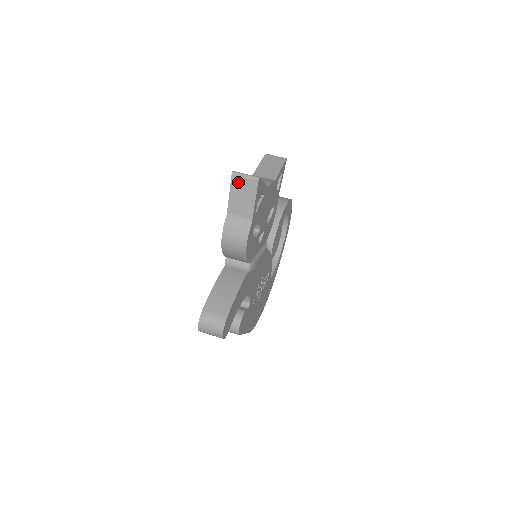
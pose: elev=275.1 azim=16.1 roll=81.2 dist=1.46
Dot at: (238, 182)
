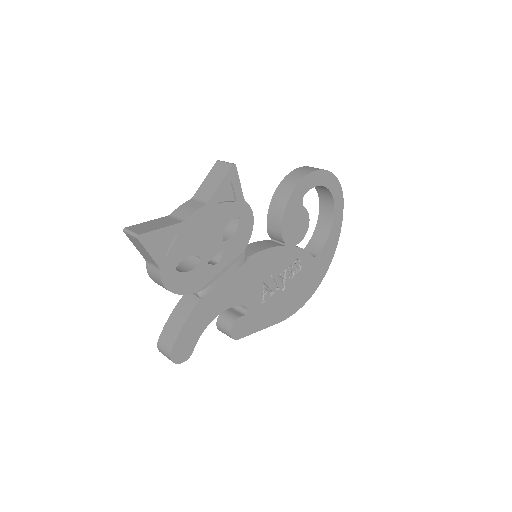
Dot at: (131, 238)
